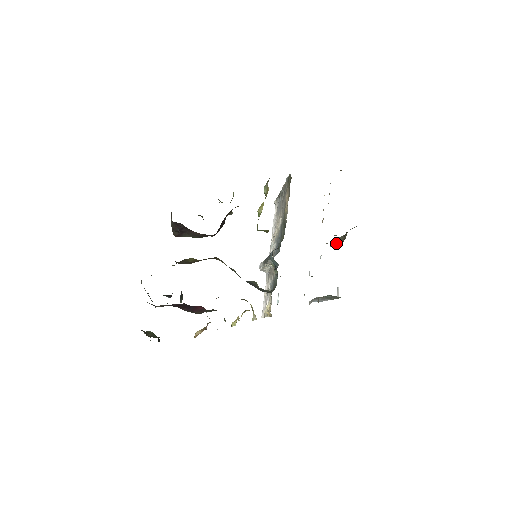
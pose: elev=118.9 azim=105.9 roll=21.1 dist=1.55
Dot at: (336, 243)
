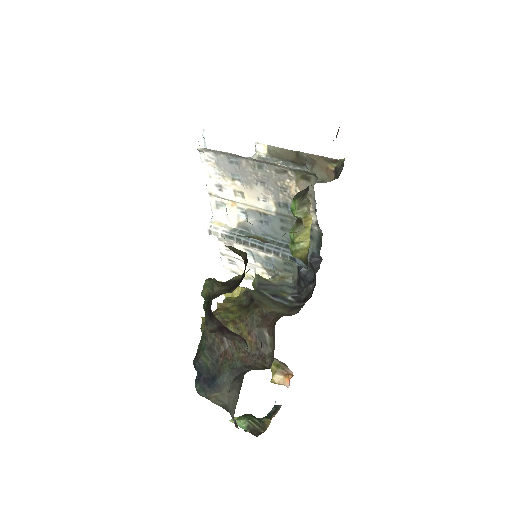
Dot at: (262, 150)
